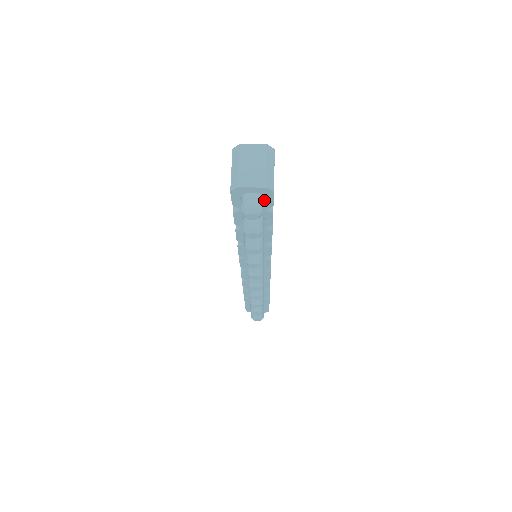
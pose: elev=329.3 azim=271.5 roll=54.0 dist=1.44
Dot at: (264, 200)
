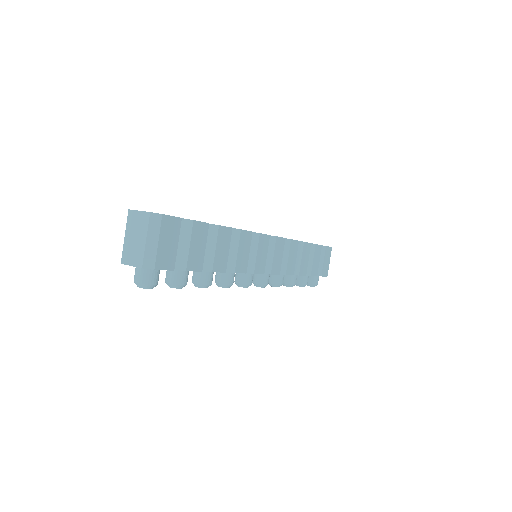
Dot at: occluded
